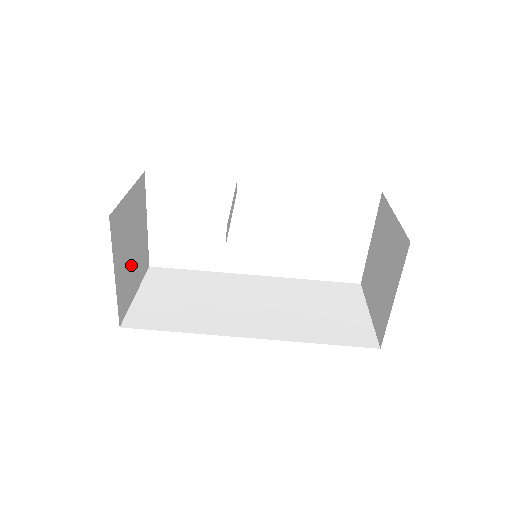
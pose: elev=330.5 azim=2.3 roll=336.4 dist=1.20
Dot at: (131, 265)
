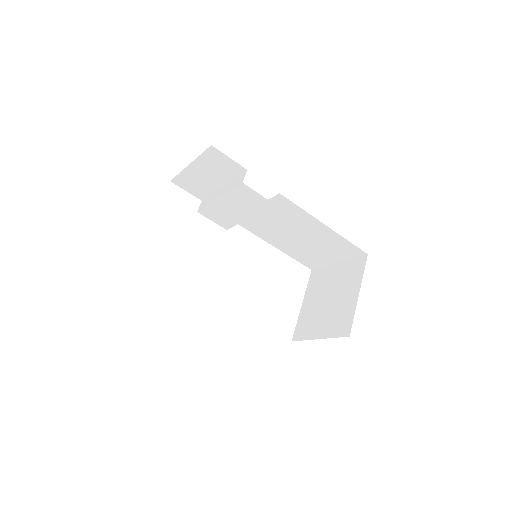
Dot at: occluded
